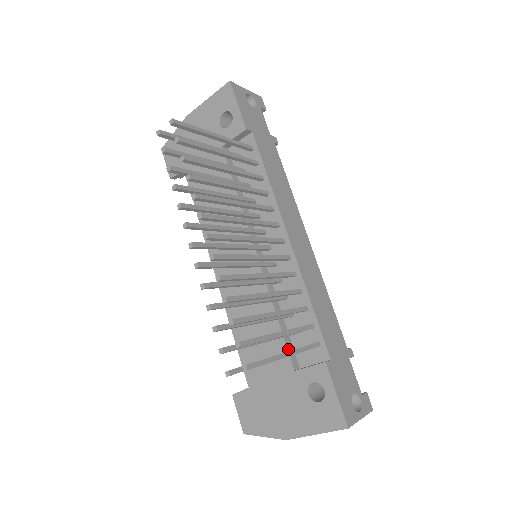
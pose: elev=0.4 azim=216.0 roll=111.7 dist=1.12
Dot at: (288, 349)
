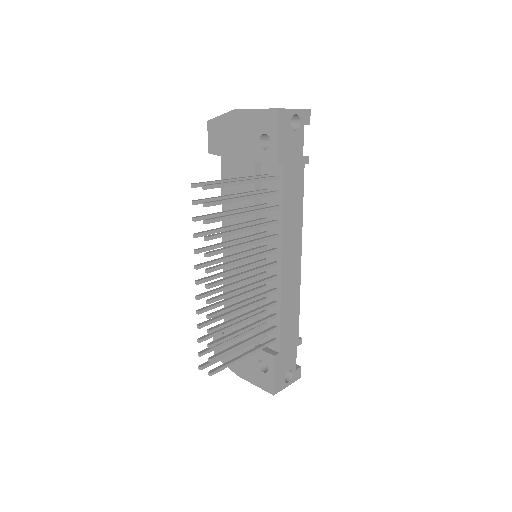
Dot at: (255, 332)
